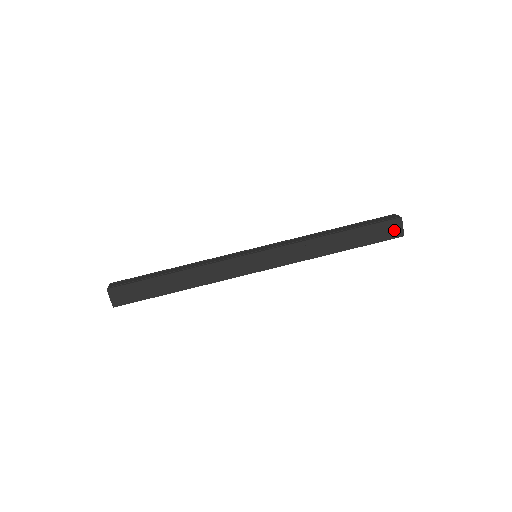
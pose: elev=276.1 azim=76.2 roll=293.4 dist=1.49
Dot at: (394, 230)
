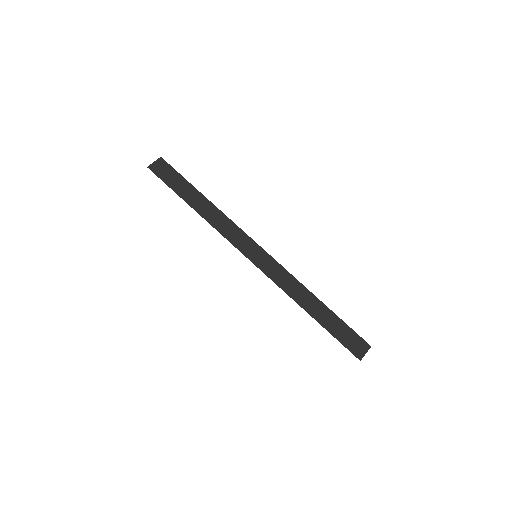
Dot at: (358, 348)
